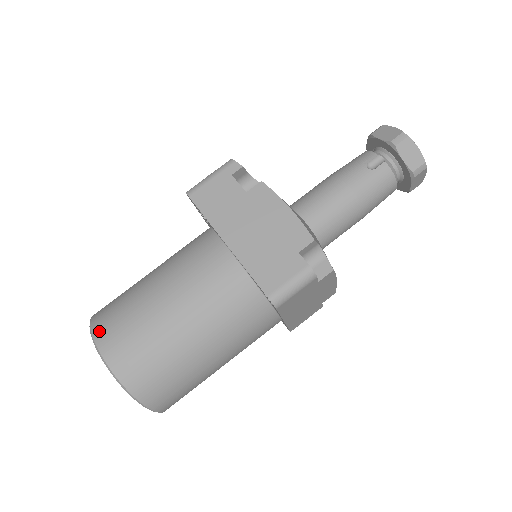
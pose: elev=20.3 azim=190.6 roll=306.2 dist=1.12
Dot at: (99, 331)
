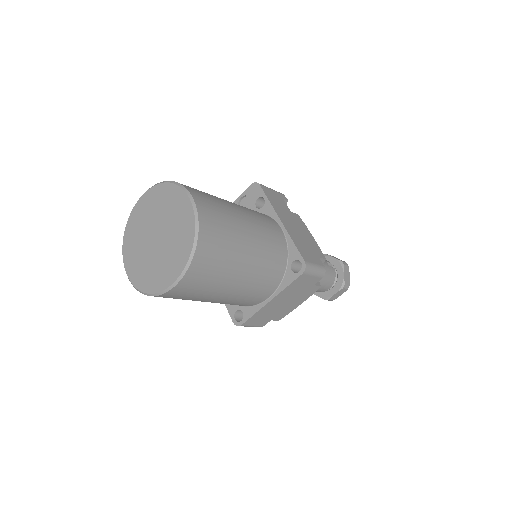
Dot at: (190, 188)
